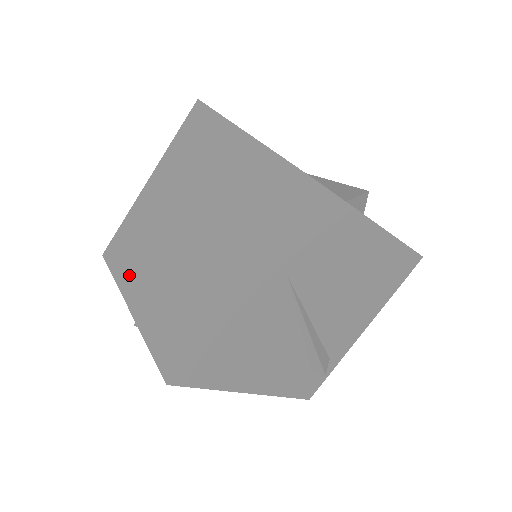
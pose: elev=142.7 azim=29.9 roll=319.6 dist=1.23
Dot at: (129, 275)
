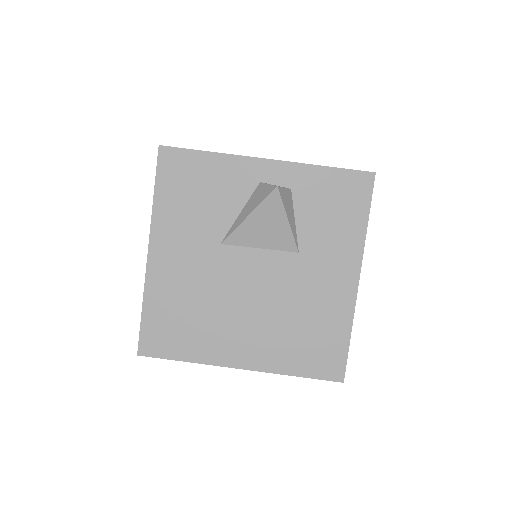
Dot at: occluded
